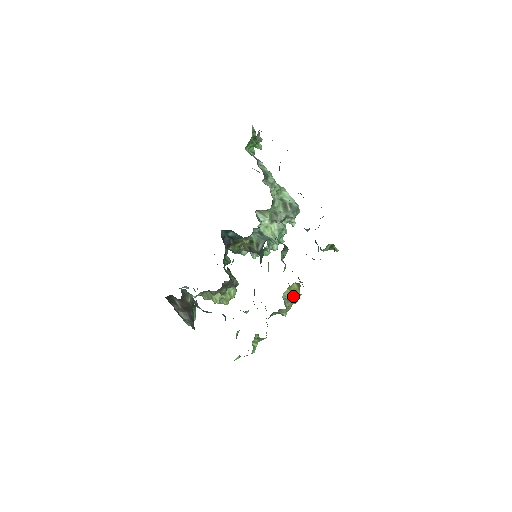
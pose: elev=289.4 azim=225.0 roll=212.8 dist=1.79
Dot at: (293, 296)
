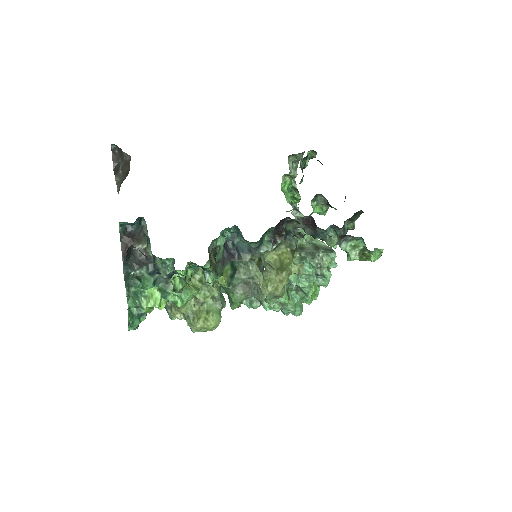
Dot at: (282, 266)
